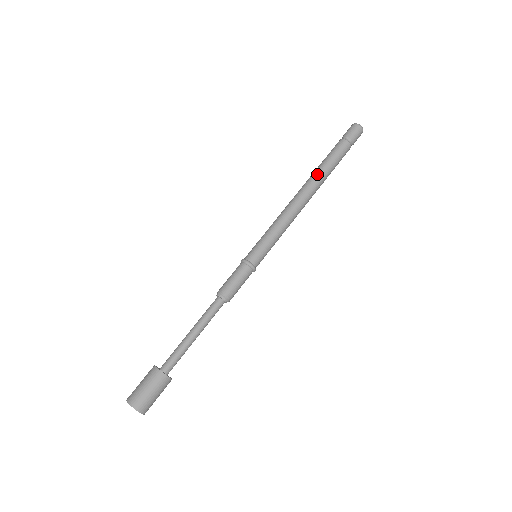
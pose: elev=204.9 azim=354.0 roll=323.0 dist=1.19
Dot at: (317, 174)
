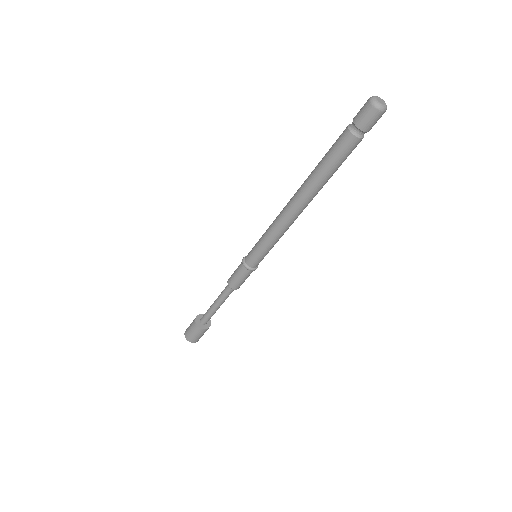
Dot at: (309, 178)
